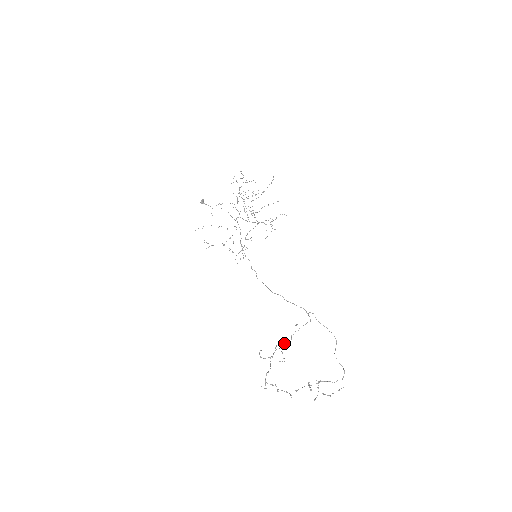
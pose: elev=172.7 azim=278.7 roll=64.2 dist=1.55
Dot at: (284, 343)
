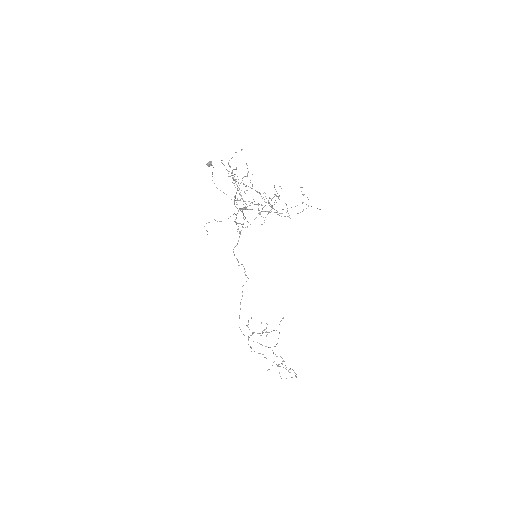
Dot at: occluded
